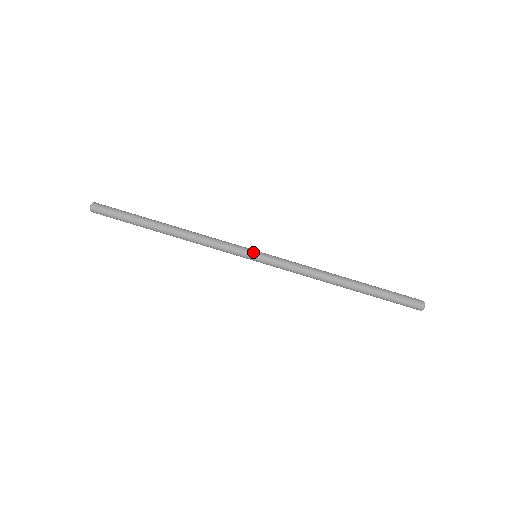
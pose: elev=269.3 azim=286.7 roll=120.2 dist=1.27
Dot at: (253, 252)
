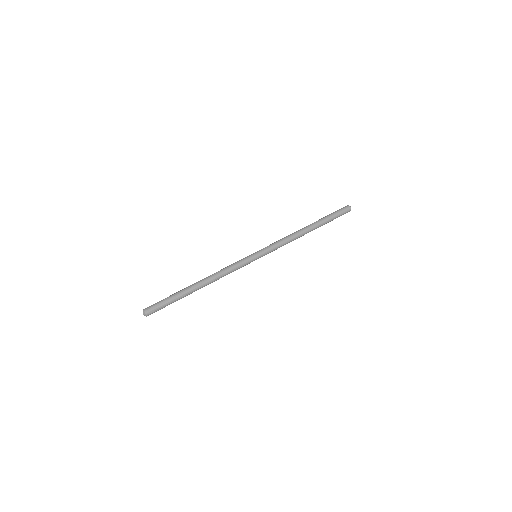
Dot at: (254, 256)
